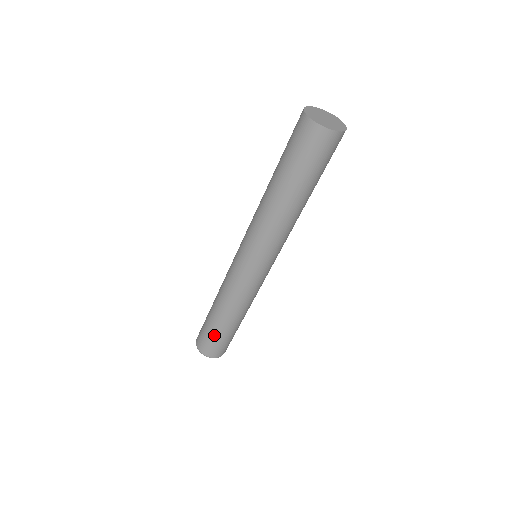
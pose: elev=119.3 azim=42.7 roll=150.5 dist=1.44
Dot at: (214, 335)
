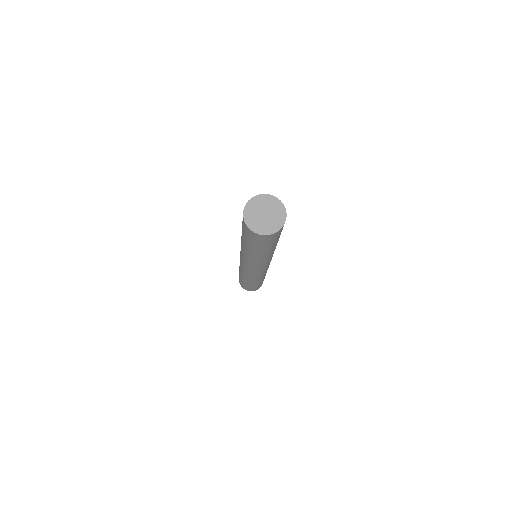
Dot at: occluded
